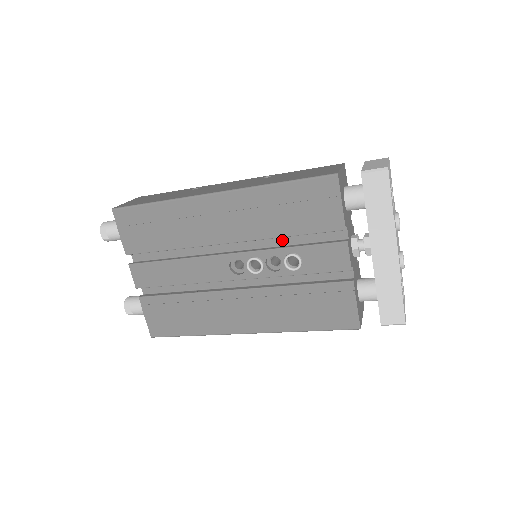
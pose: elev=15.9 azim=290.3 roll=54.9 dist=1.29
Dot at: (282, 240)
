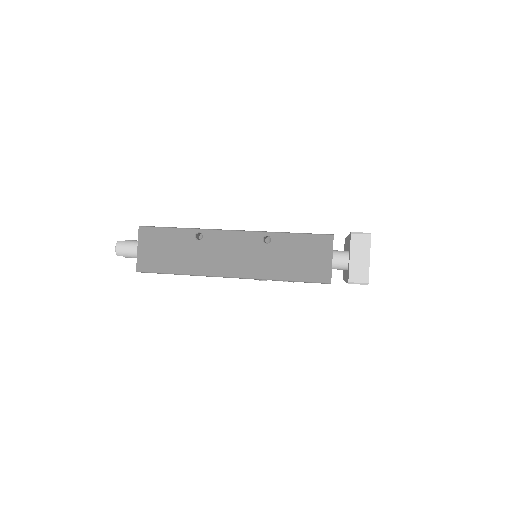
Dot at: occluded
